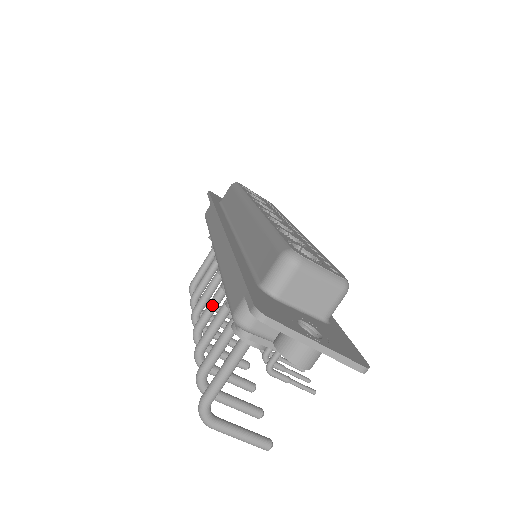
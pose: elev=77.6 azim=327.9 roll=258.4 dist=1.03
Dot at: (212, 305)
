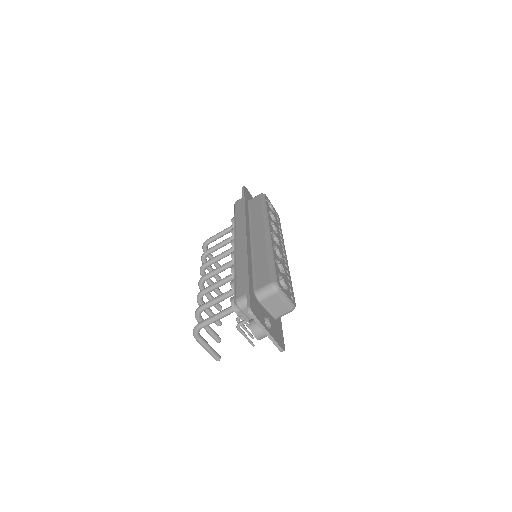
Dot at: (219, 270)
